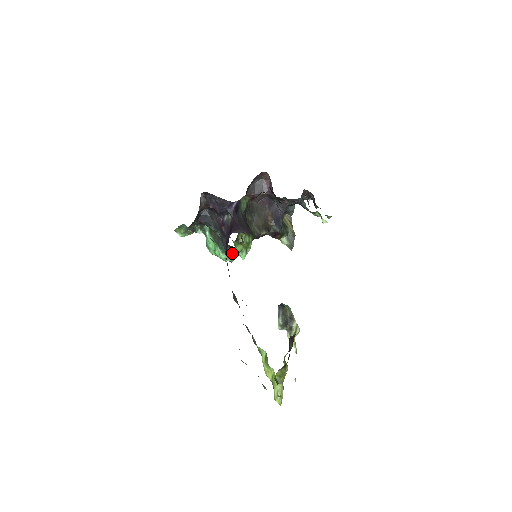
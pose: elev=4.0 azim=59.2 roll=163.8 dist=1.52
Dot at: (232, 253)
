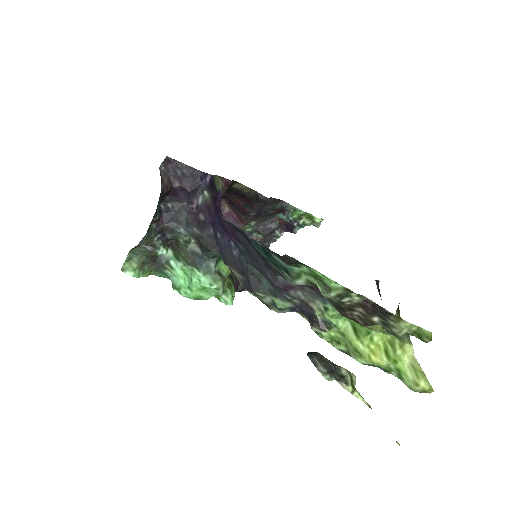
Dot at: (218, 274)
